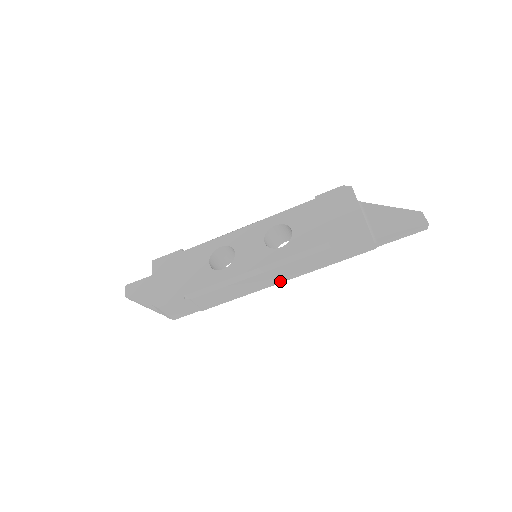
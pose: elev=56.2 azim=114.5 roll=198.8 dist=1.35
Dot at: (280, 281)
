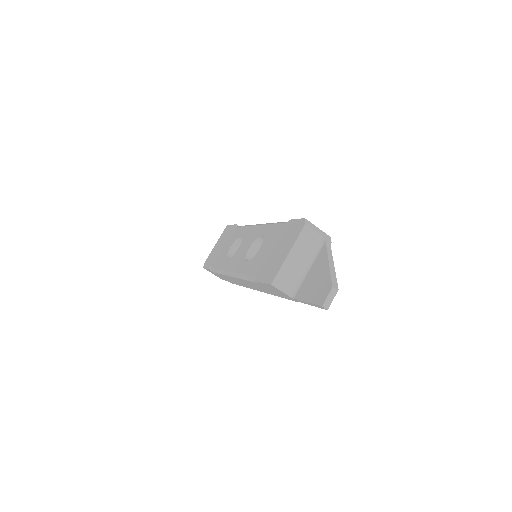
Dot at: (254, 289)
